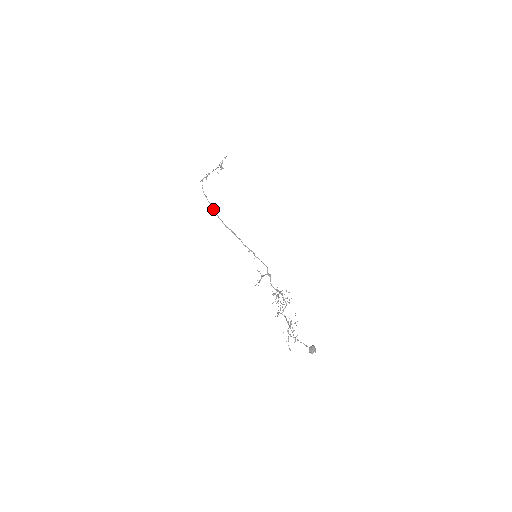
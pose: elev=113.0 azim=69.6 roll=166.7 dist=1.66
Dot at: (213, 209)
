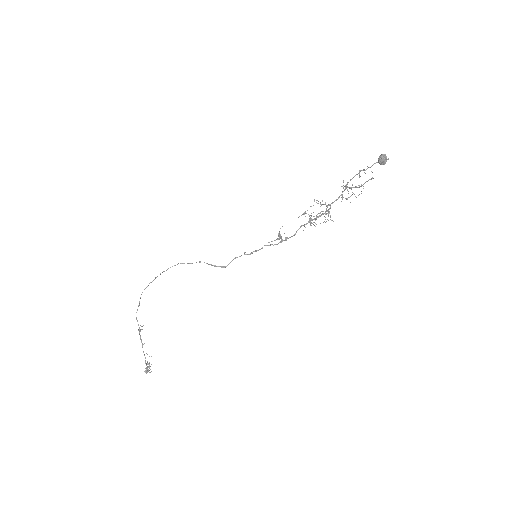
Dot at: occluded
